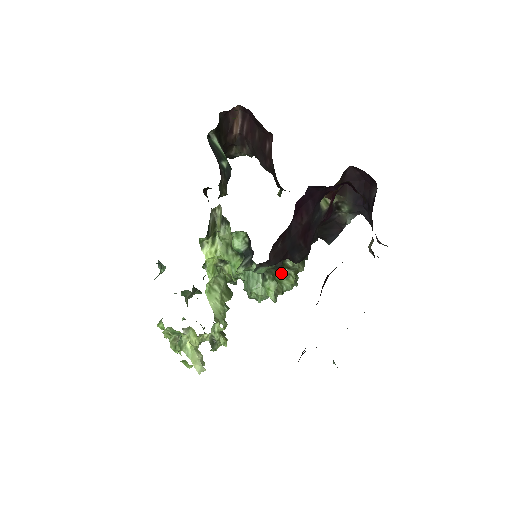
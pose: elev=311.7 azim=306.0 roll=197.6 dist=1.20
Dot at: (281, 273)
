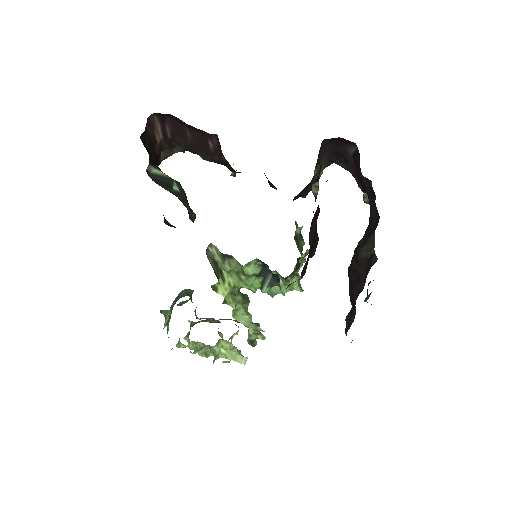
Dot at: (295, 265)
